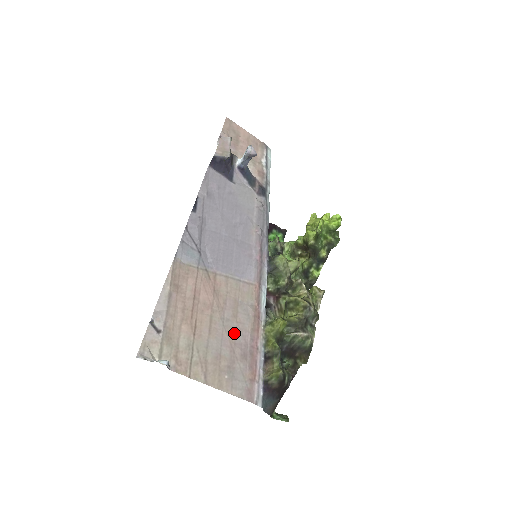
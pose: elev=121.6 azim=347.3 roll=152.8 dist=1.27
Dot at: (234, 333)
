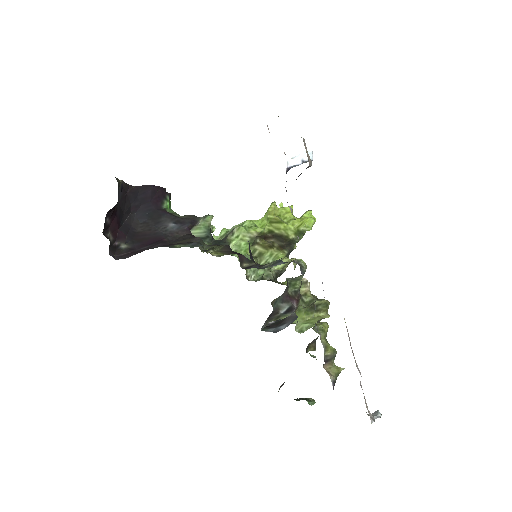
Dot at: occluded
